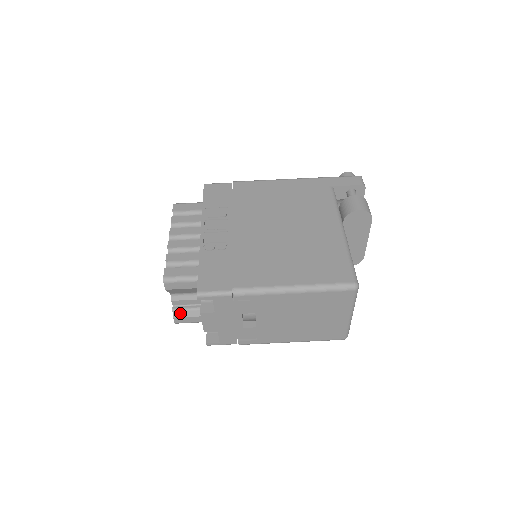
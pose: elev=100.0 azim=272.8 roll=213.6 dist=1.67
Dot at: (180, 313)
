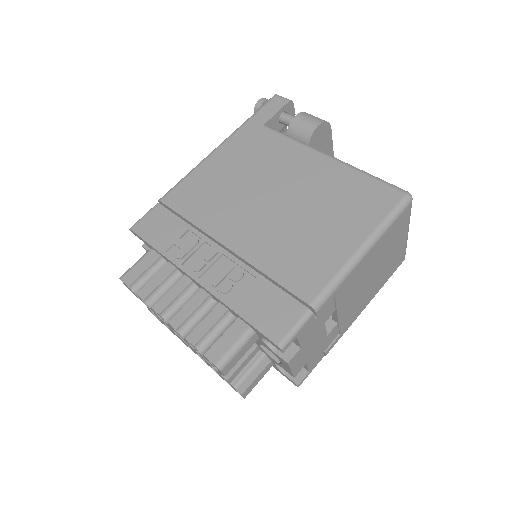
Dot at: (245, 383)
